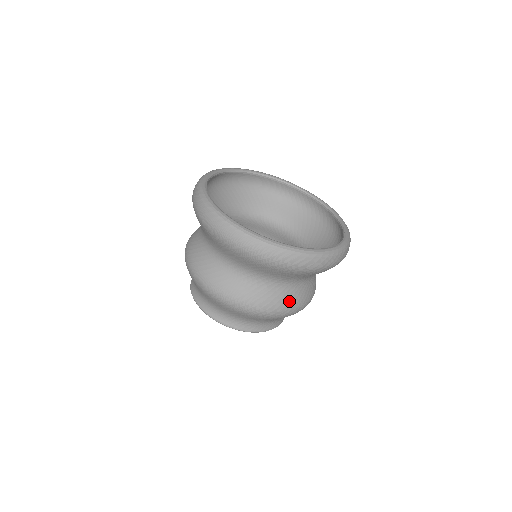
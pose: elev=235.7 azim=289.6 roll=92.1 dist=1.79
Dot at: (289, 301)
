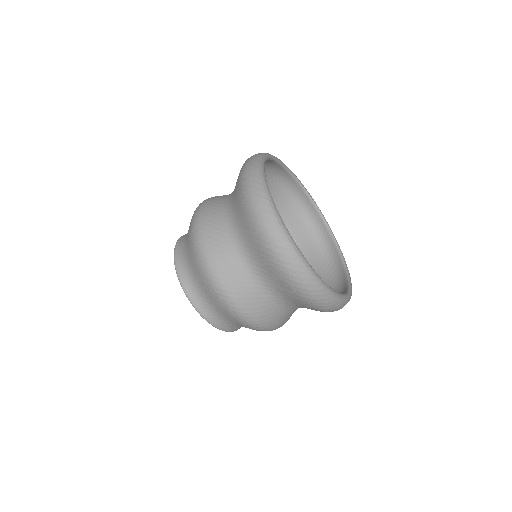
Dot at: occluded
